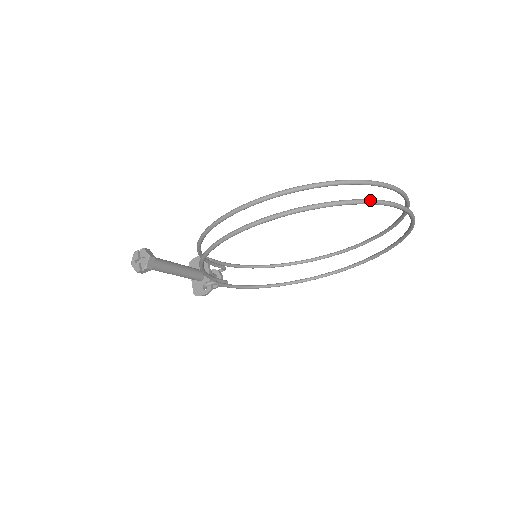
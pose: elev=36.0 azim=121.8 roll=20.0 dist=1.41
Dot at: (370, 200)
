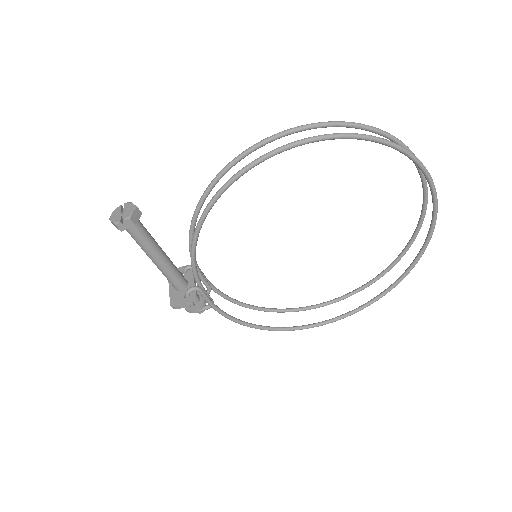
Dot at: occluded
